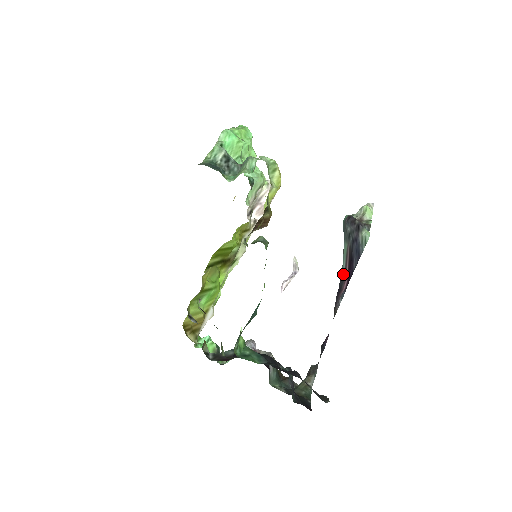
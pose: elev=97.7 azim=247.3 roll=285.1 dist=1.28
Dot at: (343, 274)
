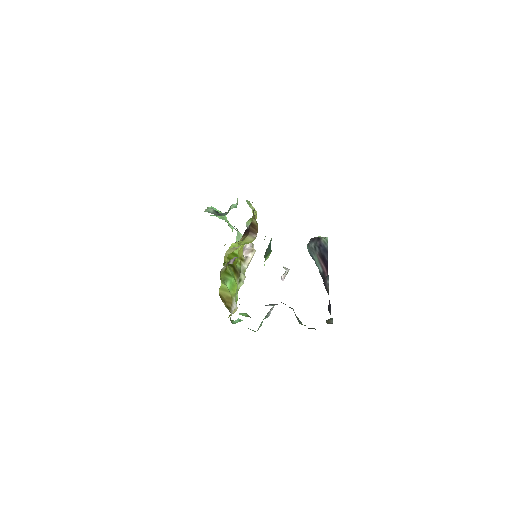
Dot at: (322, 272)
